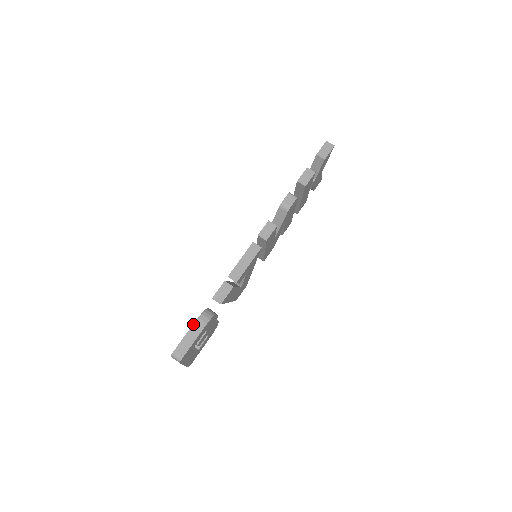
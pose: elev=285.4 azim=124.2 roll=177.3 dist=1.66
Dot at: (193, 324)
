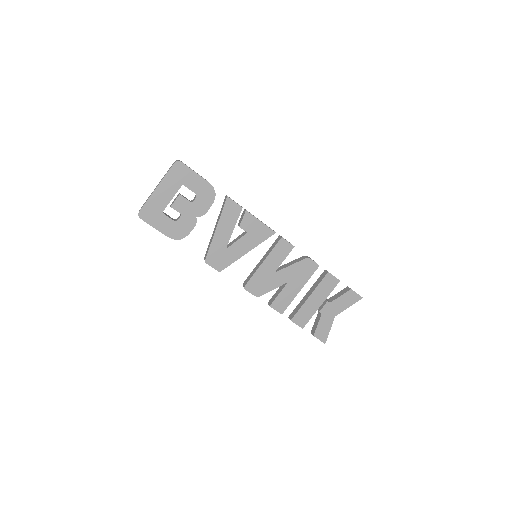
Dot at: occluded
